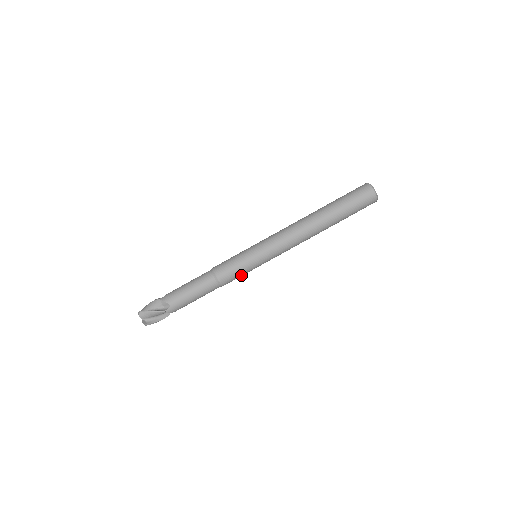
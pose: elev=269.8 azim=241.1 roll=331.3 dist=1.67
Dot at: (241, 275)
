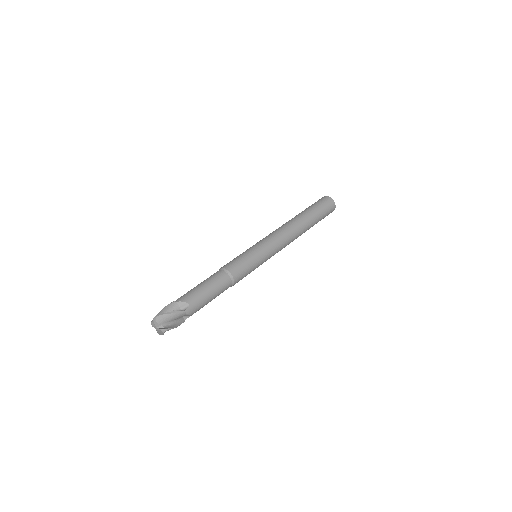
Dot at: (249, 272)
